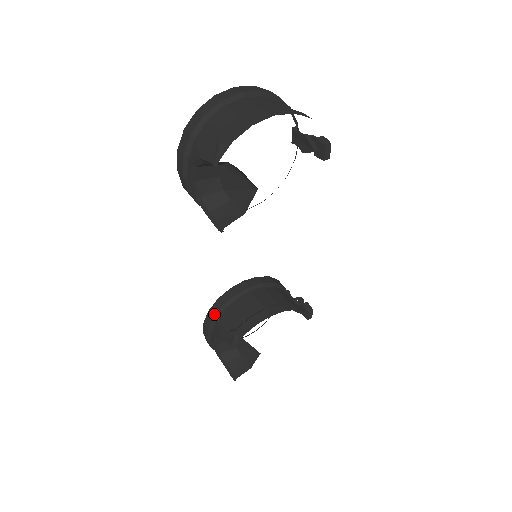
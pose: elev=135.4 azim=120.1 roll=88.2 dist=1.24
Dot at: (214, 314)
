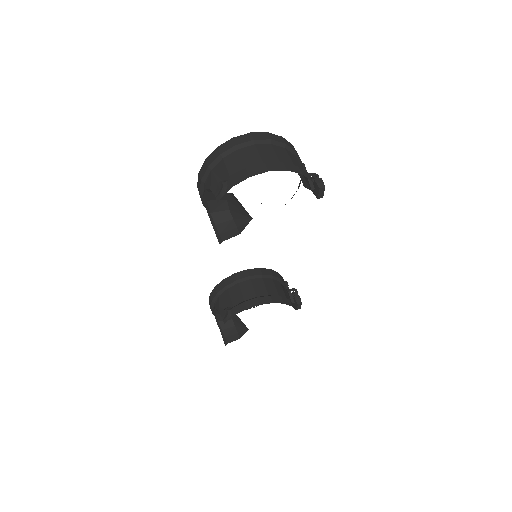
Dot at: (218, 291)
